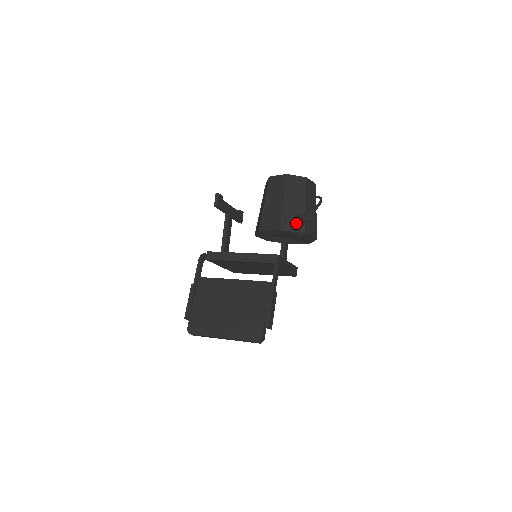
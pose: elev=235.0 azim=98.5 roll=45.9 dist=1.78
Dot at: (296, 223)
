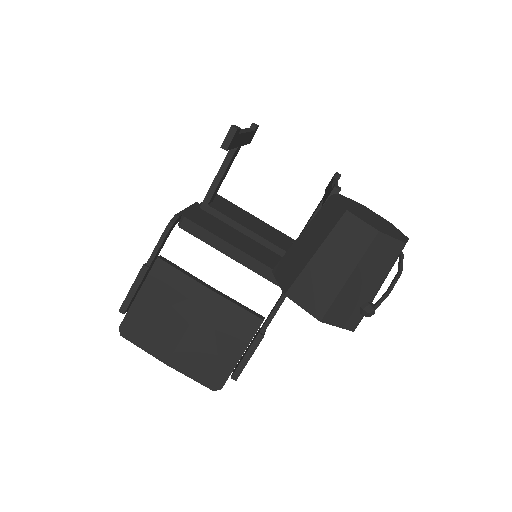
Dot at: (350, 315)
